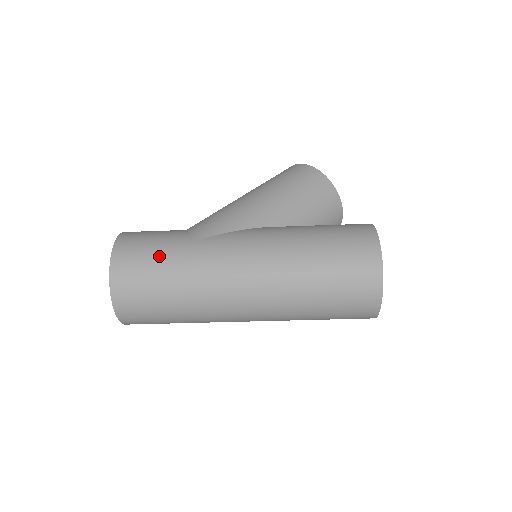
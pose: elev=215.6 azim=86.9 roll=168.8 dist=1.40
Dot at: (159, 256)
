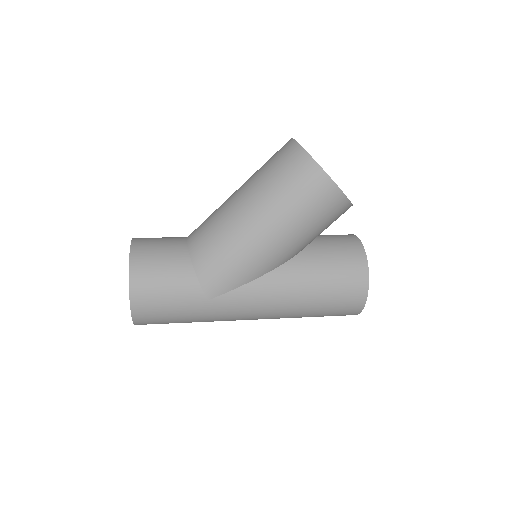
Dot at: (177, 314)
